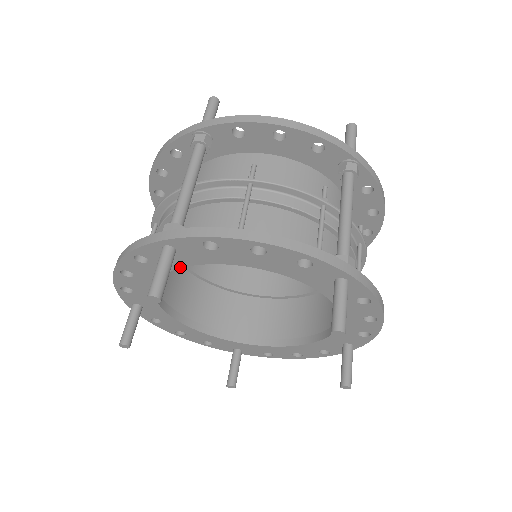
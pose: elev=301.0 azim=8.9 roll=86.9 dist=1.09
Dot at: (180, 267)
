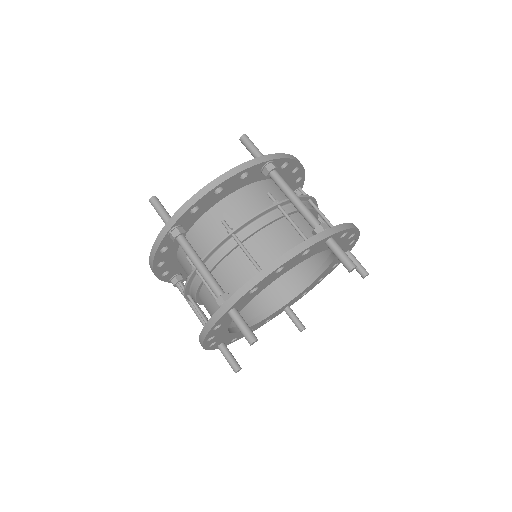
Dot at: occluded
